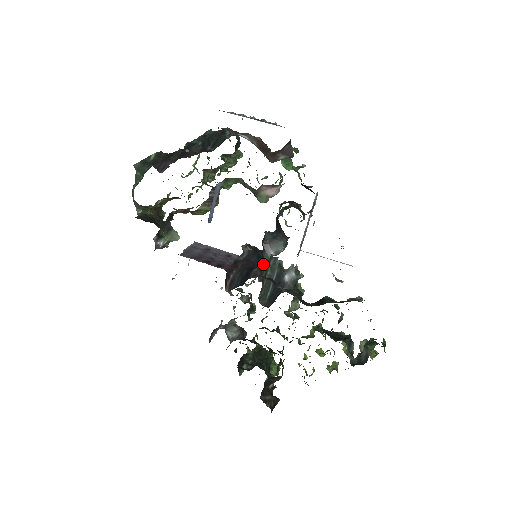
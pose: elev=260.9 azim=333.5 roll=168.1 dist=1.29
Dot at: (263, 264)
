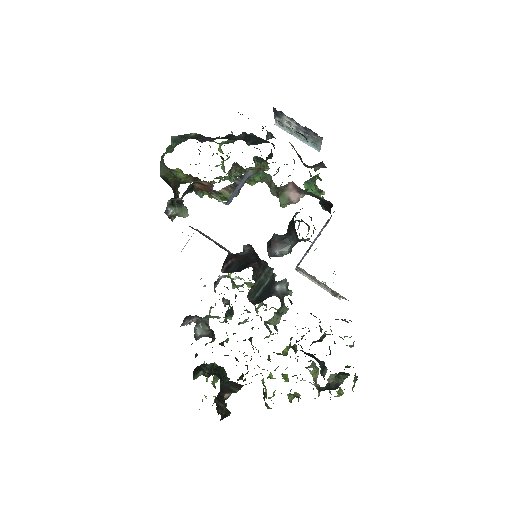
Dot at: occluded
